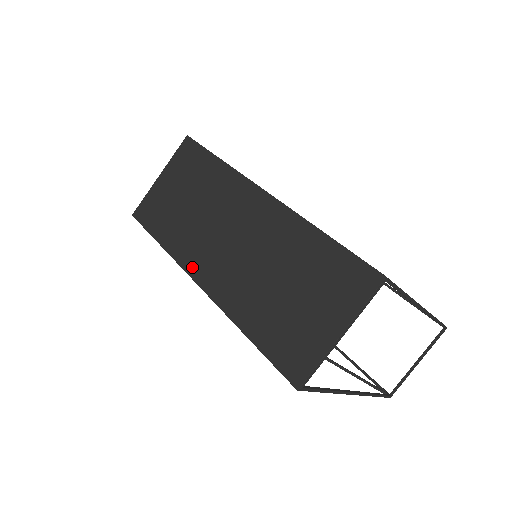
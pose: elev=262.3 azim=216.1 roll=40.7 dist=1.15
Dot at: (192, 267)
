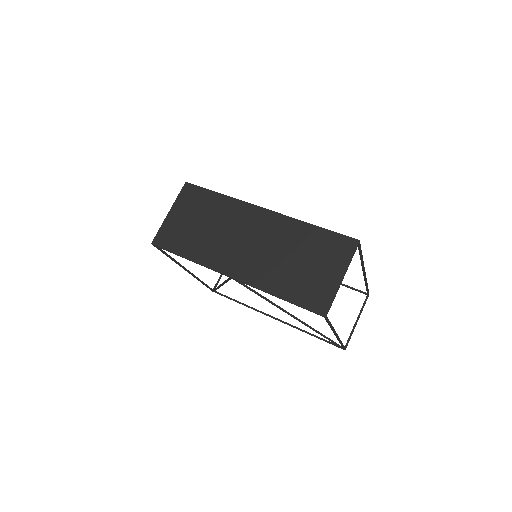
Dot at: (220, 266)
